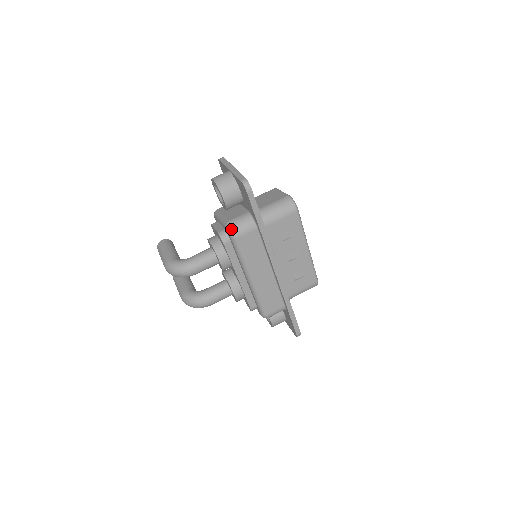
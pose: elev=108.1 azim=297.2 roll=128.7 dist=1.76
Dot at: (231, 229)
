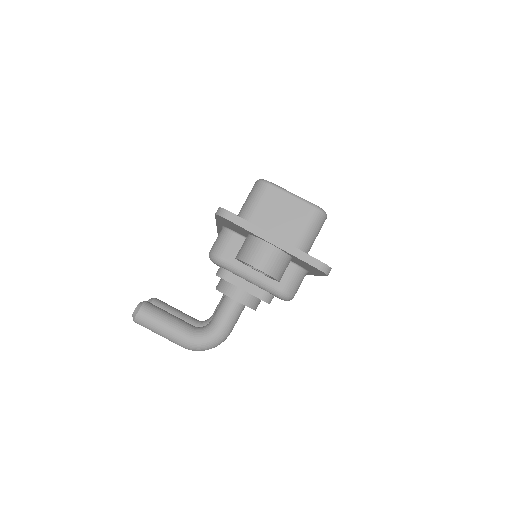
Dot at: (289, 297)
